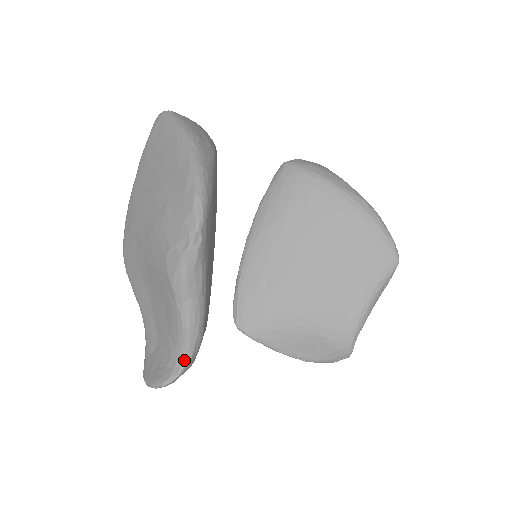
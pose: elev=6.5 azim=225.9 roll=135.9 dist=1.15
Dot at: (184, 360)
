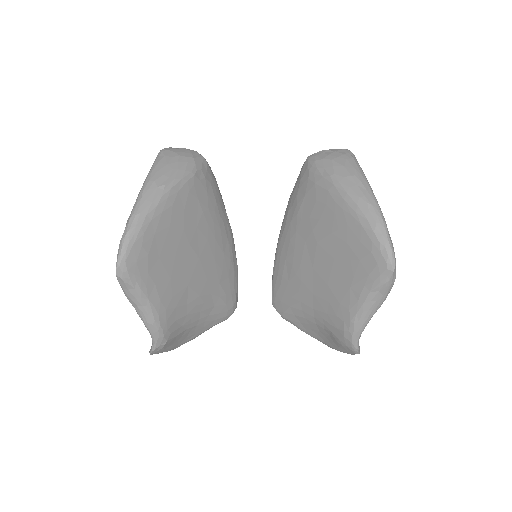
Dot at: (153, 342)
